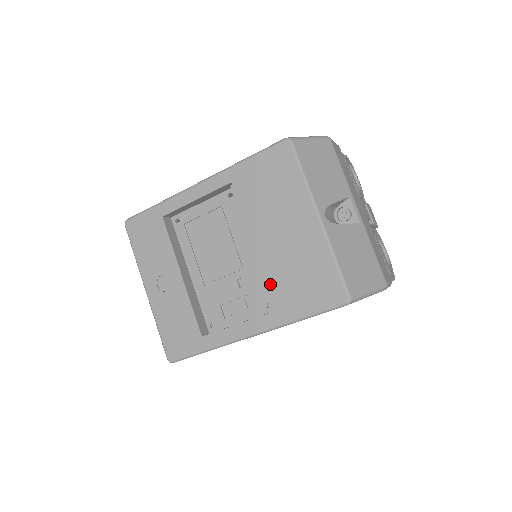
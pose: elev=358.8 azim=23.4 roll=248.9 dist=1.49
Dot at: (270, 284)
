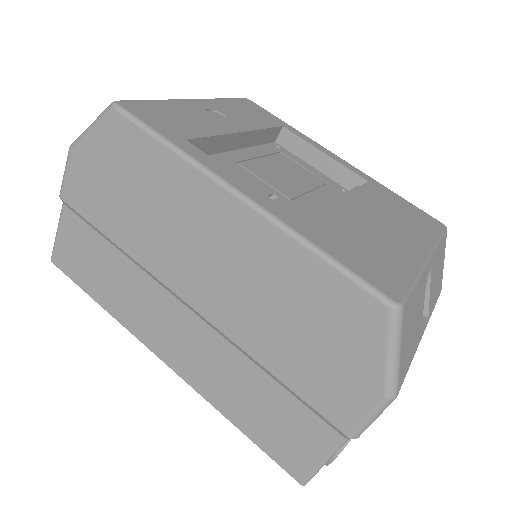
Dot at: (322, 213)
